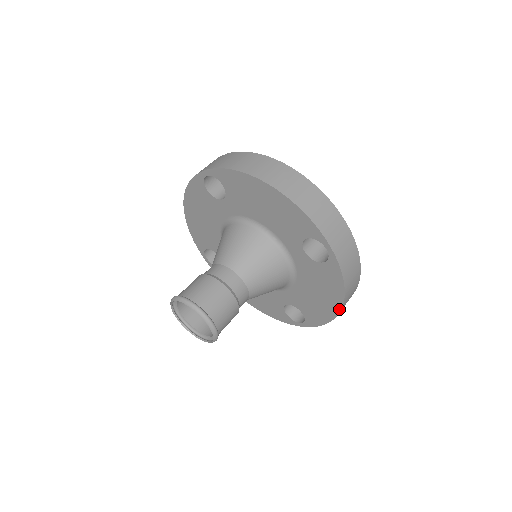
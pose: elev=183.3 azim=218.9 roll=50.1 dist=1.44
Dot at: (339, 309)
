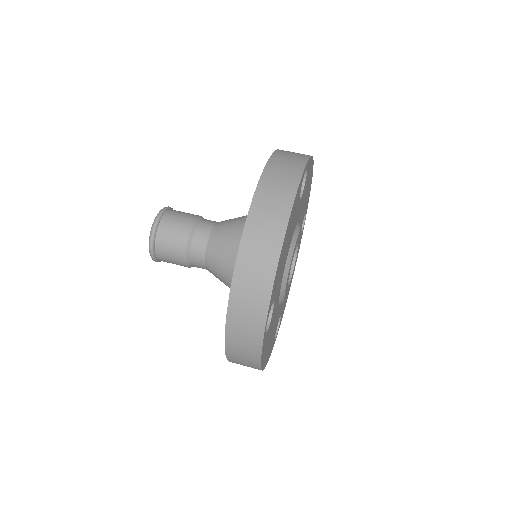
Dot at: occluded
